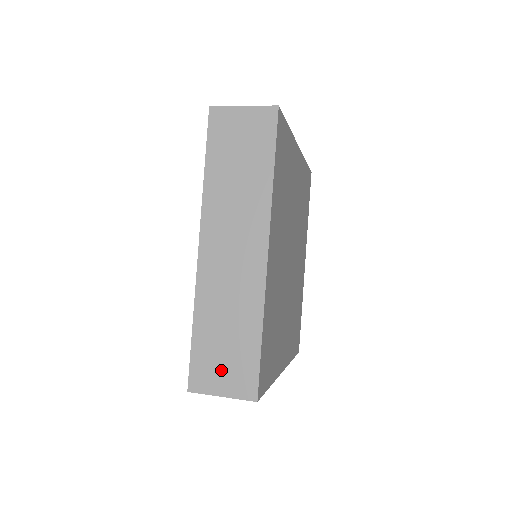
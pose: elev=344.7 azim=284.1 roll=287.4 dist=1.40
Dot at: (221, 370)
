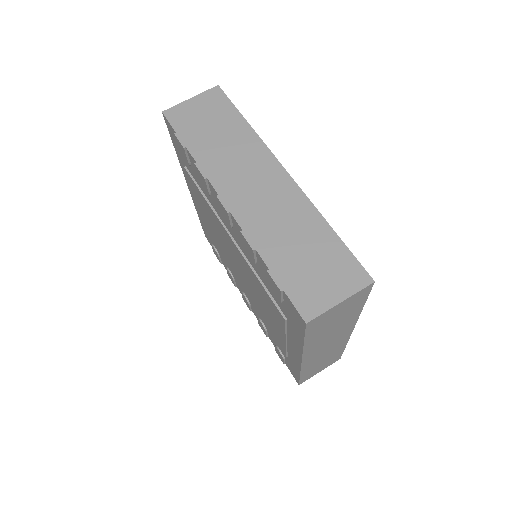
Dot at: occluded
